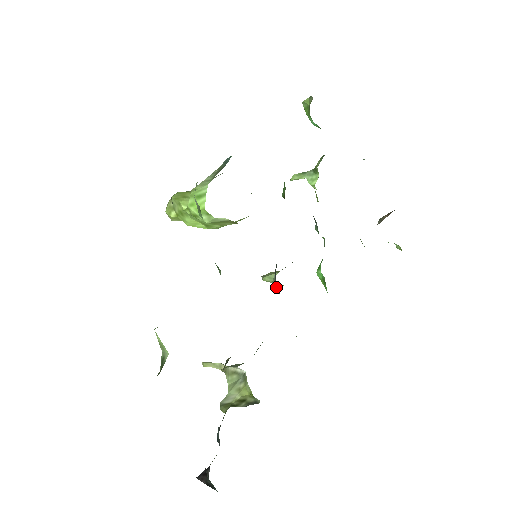
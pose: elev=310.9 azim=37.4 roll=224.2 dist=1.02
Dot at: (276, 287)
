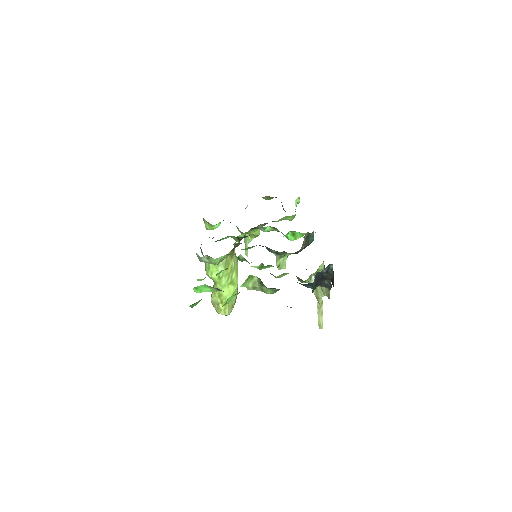
Dot at: (279, 254)
